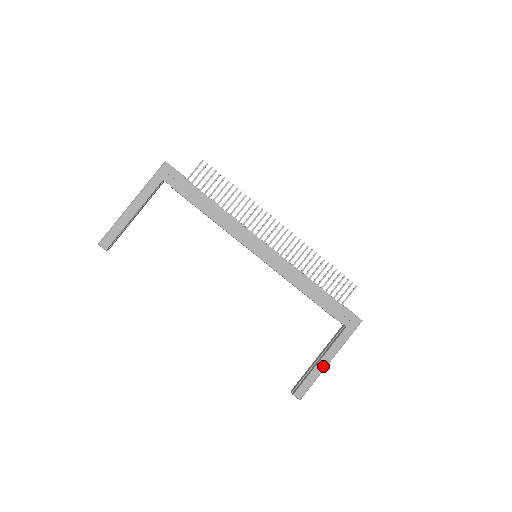
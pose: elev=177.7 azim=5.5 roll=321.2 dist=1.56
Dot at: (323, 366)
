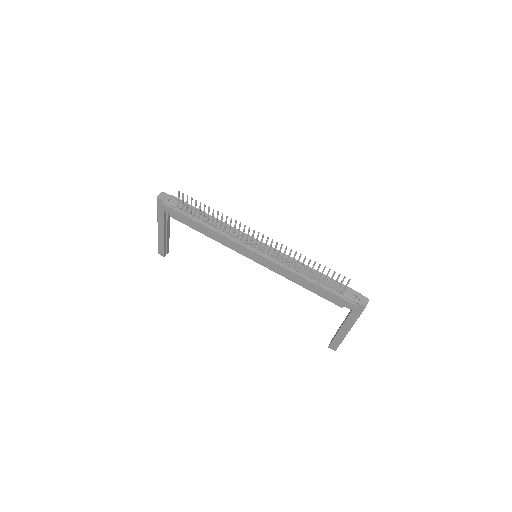
Dot at: (343, 334)
